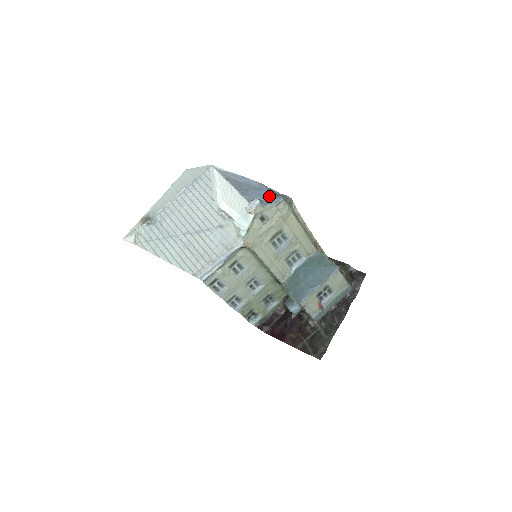
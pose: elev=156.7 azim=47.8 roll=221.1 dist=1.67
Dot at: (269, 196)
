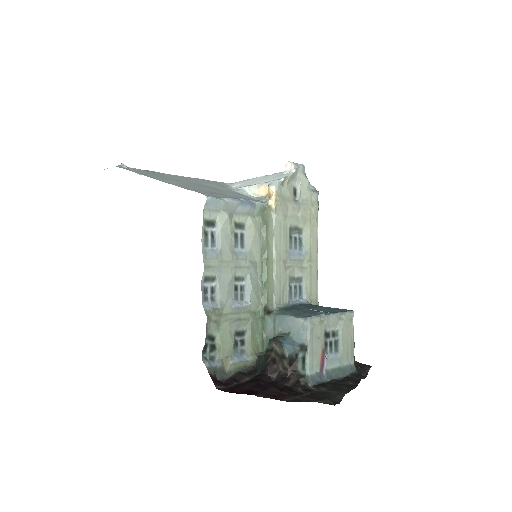
Dot at: occluded
